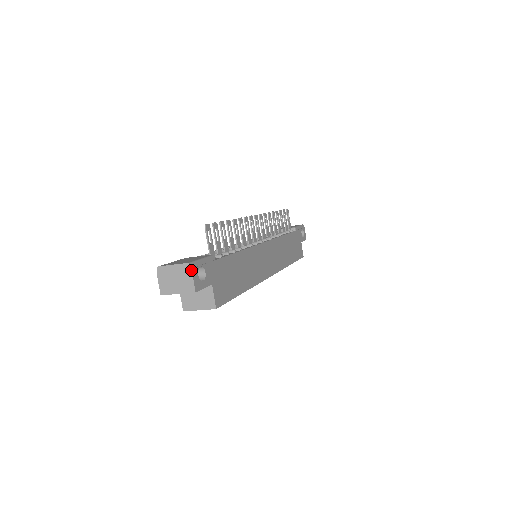
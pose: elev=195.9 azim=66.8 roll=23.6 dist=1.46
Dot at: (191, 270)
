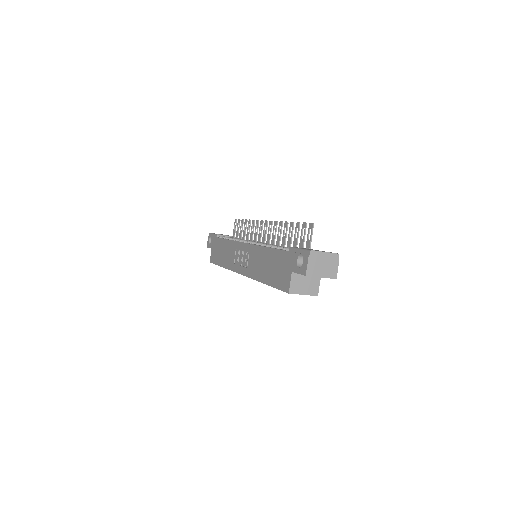
Dot at: occluded
